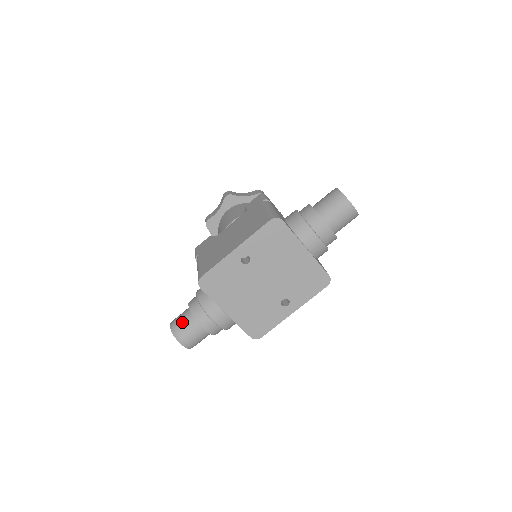
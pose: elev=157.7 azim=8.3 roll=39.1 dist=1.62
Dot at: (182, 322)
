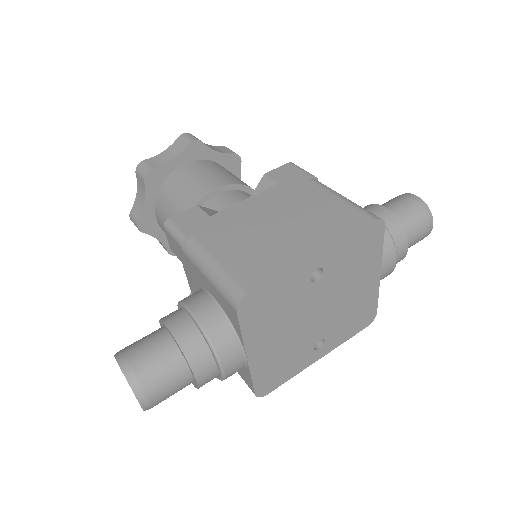
Dot at: (154, 363)
